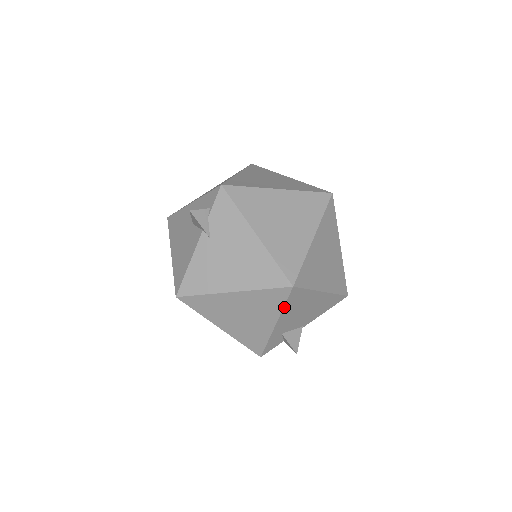
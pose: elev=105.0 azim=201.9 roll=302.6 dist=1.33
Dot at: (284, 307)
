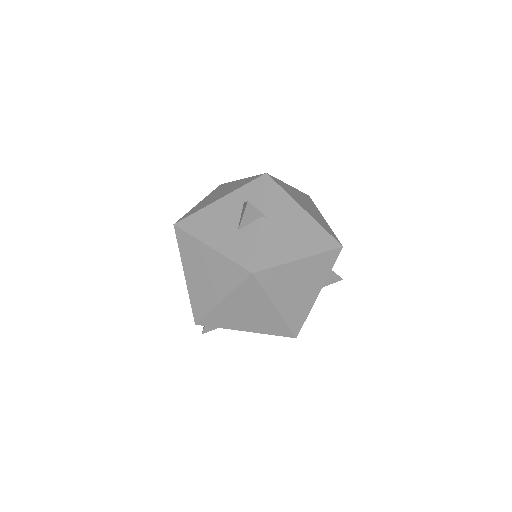
Dot at: occluded
